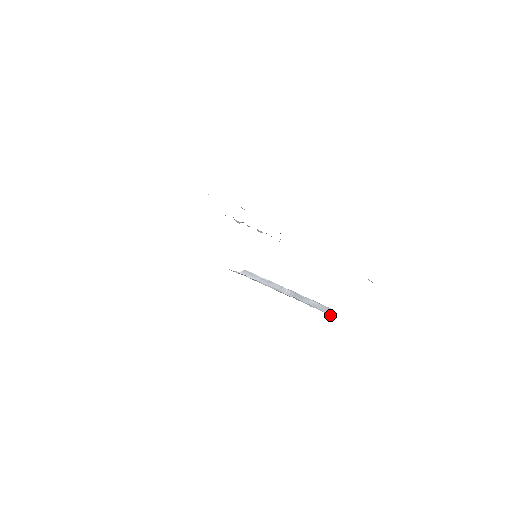
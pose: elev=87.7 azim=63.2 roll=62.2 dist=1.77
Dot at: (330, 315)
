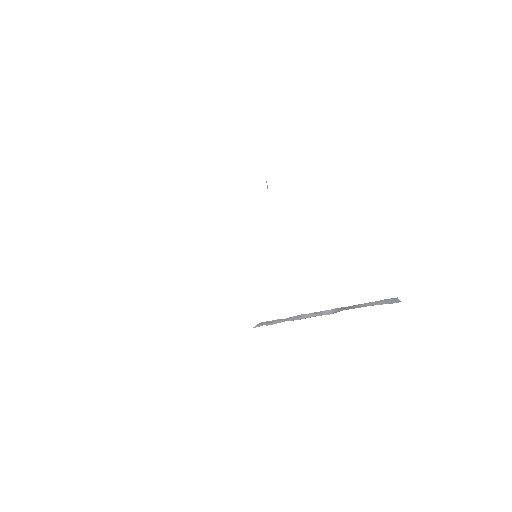
Dot at: occluded
